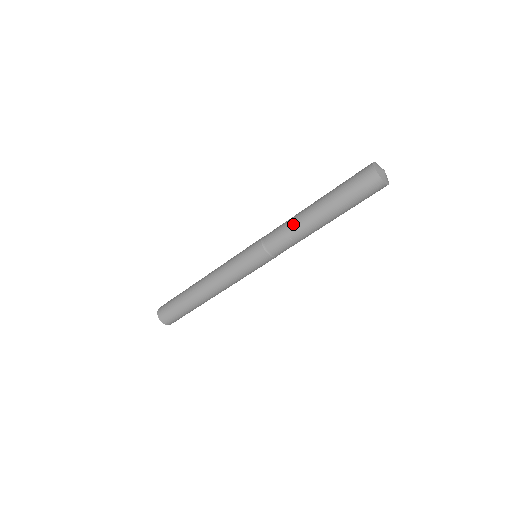
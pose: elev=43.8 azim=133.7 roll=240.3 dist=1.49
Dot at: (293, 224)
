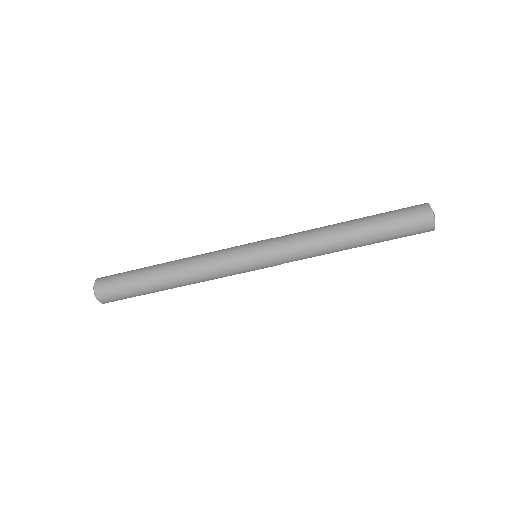
Dot at: (320, 230)
